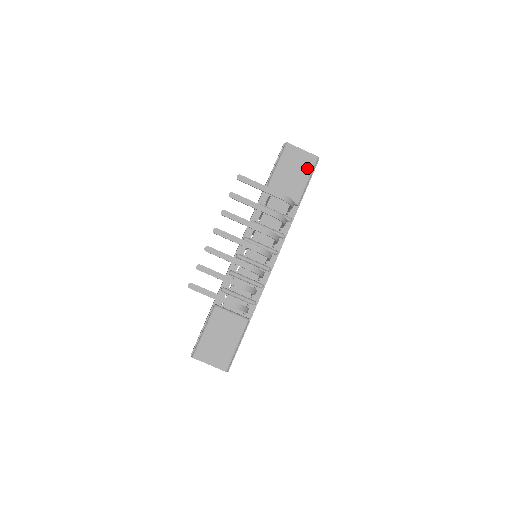
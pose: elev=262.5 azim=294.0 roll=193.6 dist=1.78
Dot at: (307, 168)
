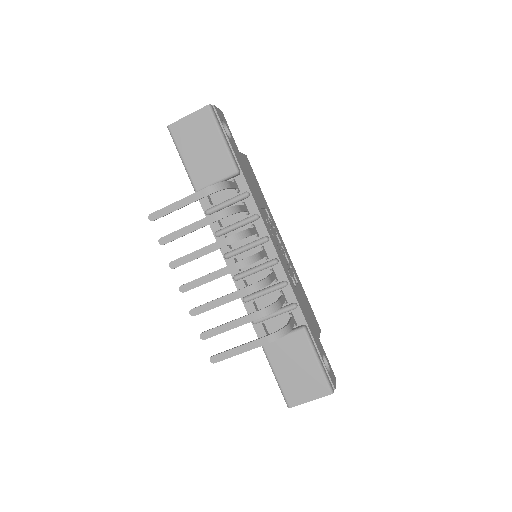
Dot at: (210, 128)
